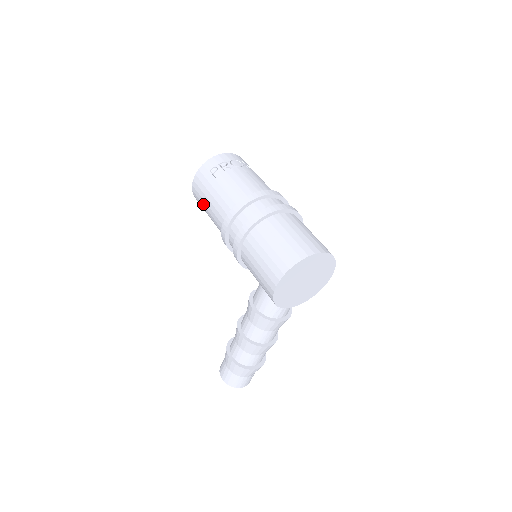
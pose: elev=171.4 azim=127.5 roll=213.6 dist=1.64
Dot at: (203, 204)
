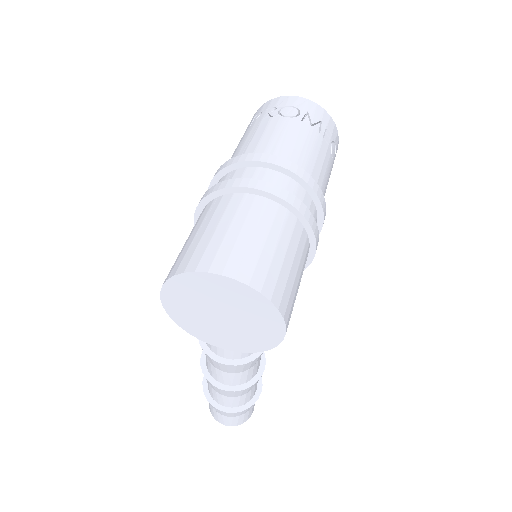
Dot at: occluded
